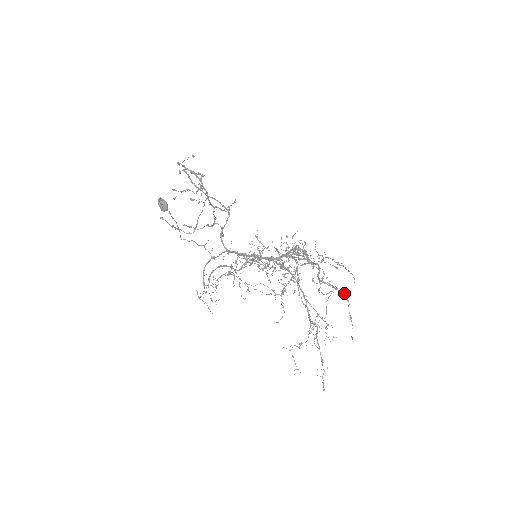
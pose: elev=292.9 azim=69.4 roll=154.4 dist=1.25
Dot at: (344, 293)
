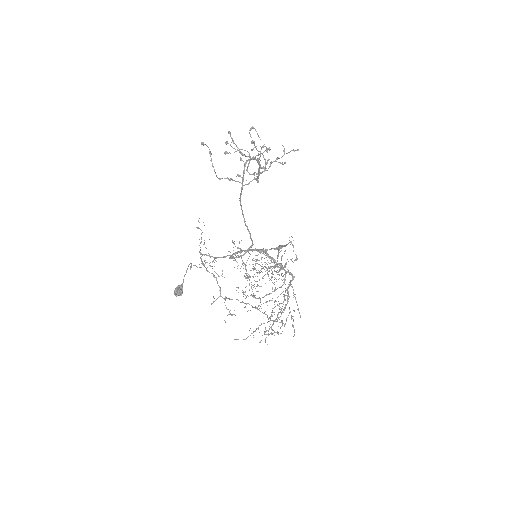
Dot at: occluded
